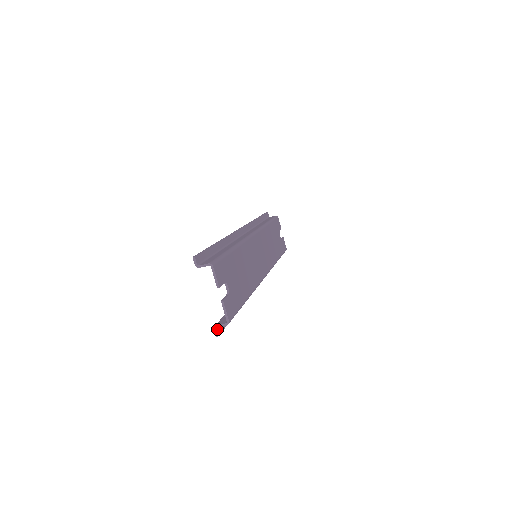
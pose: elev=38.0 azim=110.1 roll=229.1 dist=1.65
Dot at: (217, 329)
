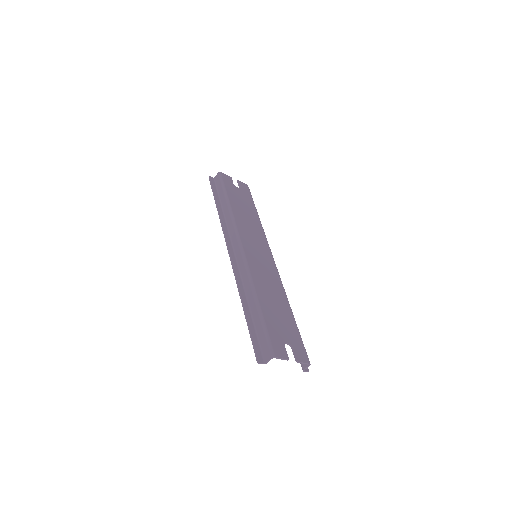
Dot at: (305, 369)
